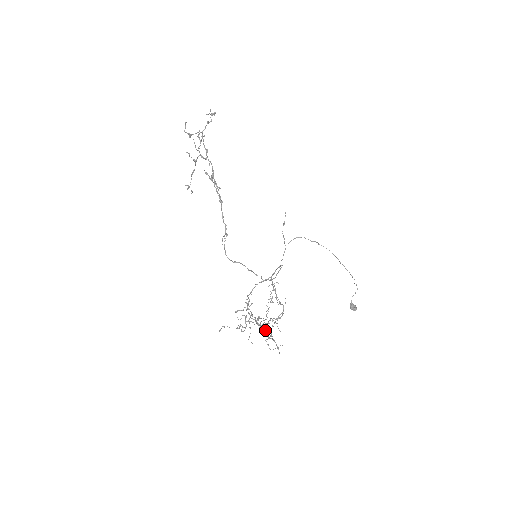
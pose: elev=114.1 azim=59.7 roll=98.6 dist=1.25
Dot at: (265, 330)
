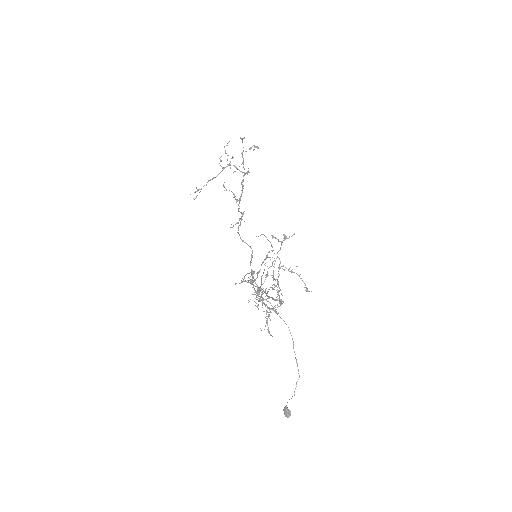
Dot at: (264, 304)
